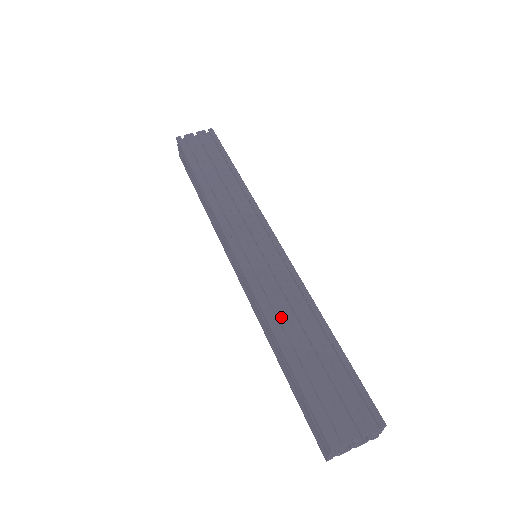
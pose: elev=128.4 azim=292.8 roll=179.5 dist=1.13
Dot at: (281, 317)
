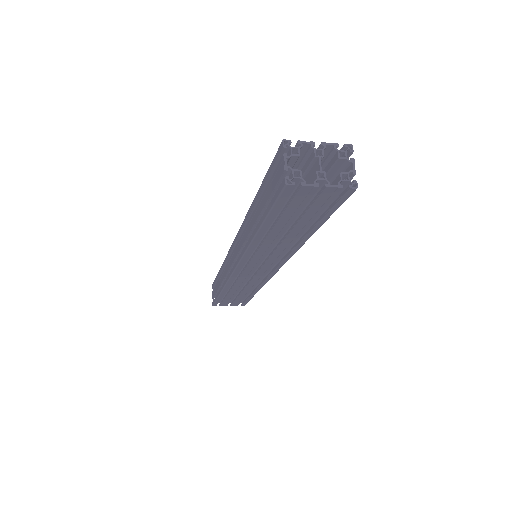
Dot at: occluded
